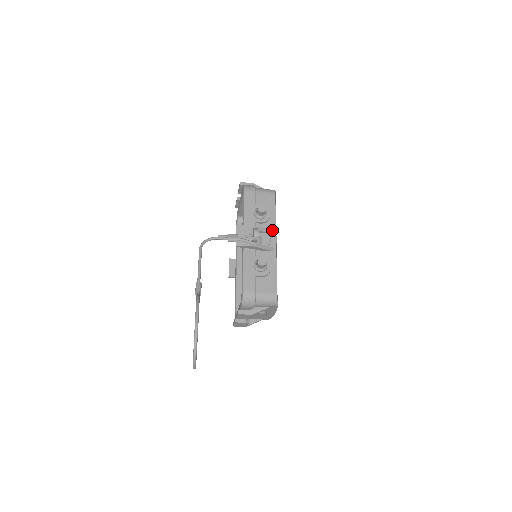
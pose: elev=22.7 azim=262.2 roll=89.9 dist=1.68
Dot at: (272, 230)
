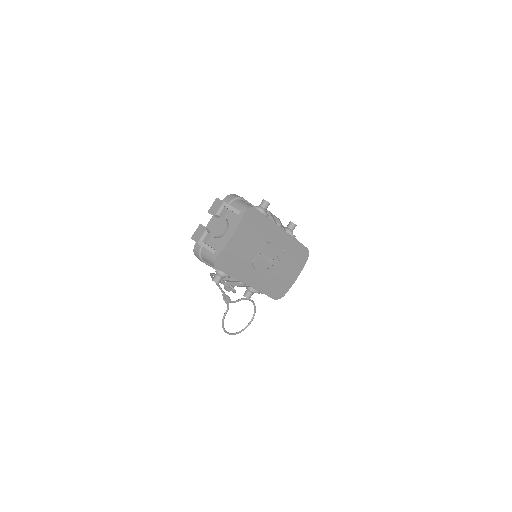
Dot at: (238, 280)
